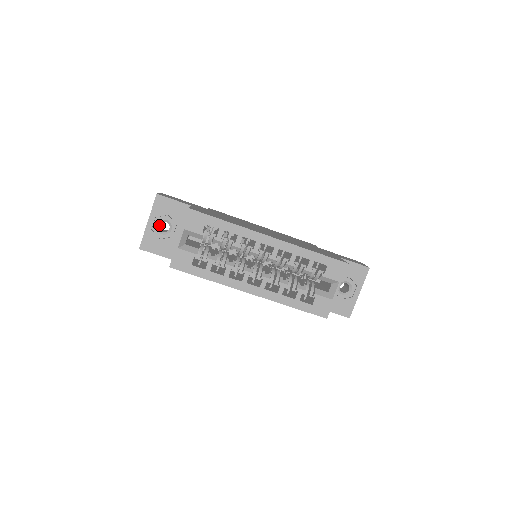
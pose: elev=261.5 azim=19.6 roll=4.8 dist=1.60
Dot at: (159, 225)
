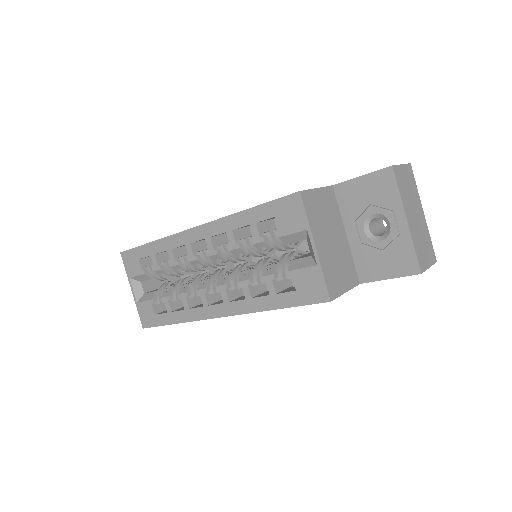
Dot at: occluded
